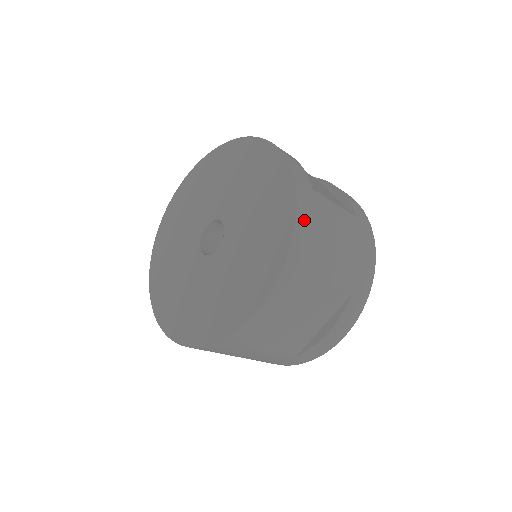
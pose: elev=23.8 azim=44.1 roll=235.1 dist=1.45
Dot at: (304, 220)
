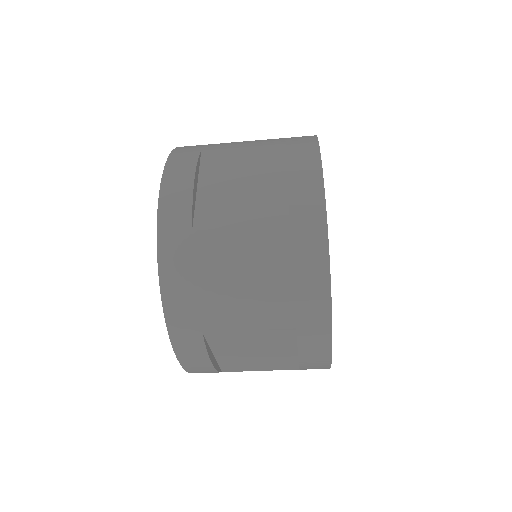
Dot at: occluded
